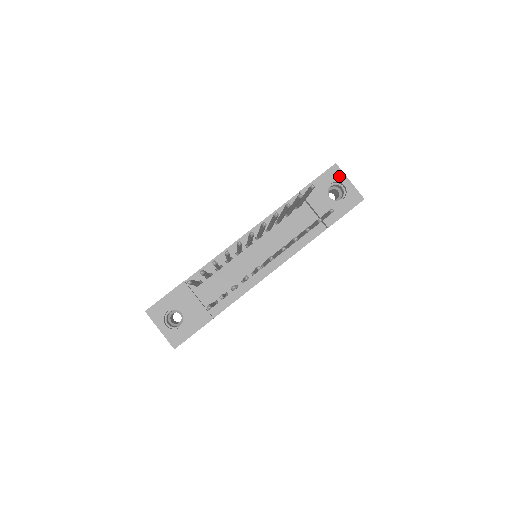
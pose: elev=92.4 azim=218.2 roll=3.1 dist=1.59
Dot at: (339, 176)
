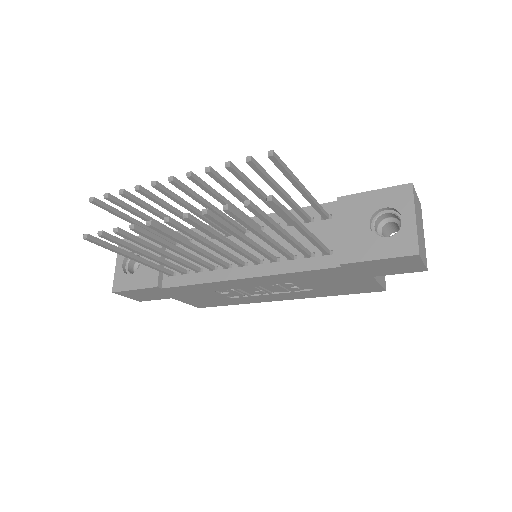
Dot at: (404, 203)
